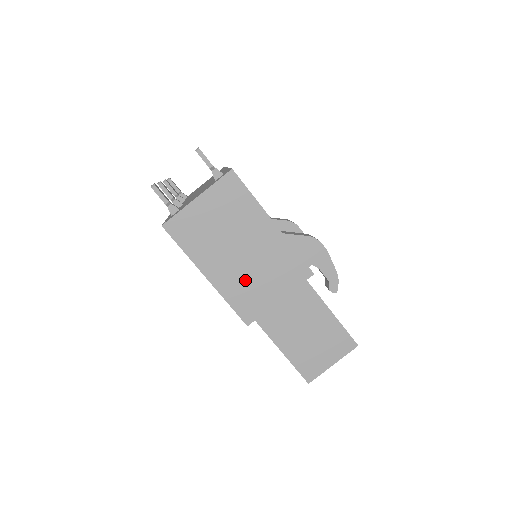
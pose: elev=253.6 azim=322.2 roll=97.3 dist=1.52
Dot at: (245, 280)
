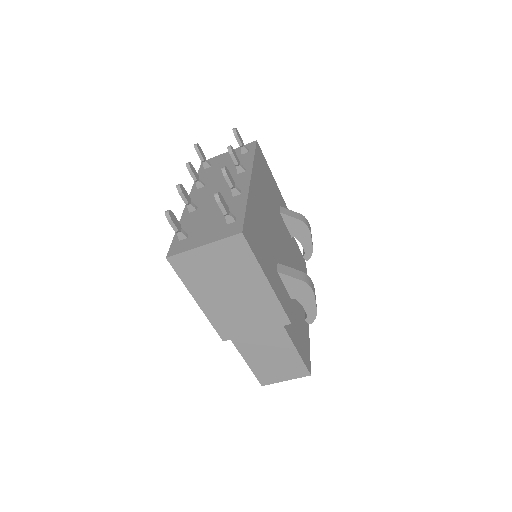
Dot at: (230, 313)
